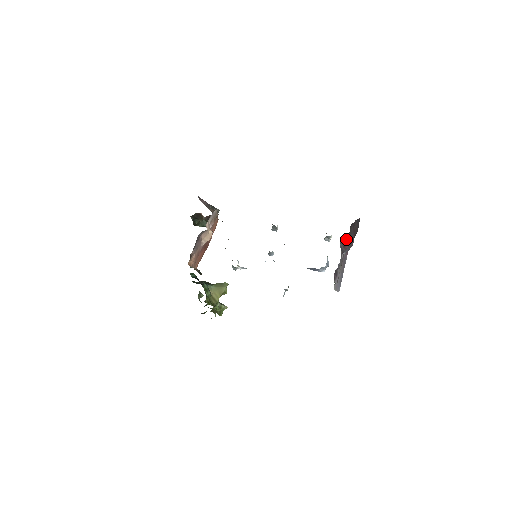
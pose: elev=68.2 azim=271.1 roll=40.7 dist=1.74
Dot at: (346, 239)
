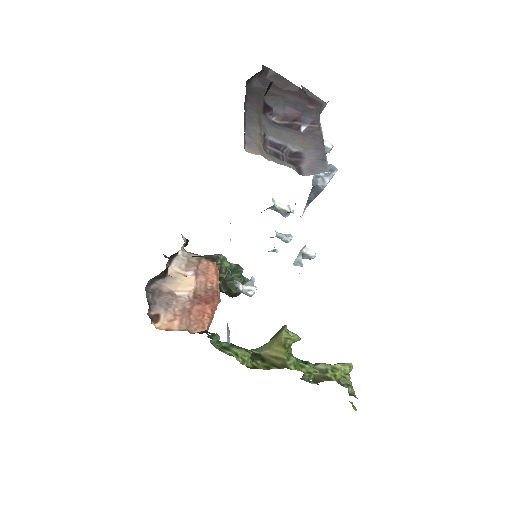
Dot at: (277, 109)
